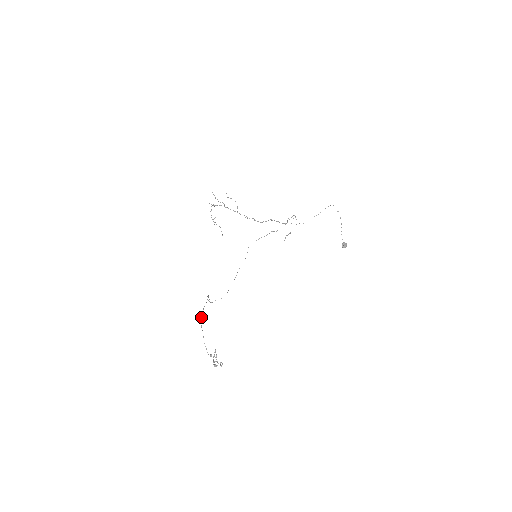
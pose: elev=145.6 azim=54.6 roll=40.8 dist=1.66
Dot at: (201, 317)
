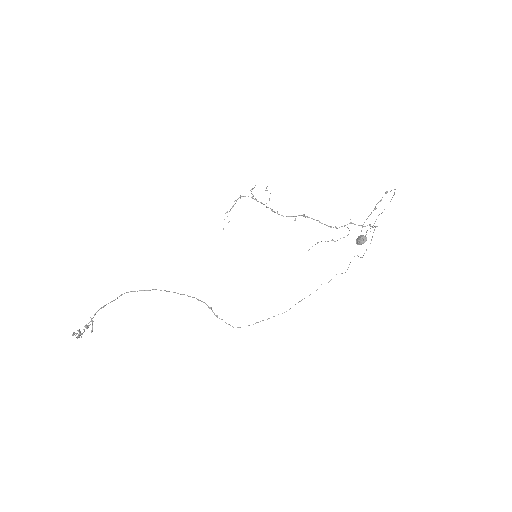
Dot at: occluded
